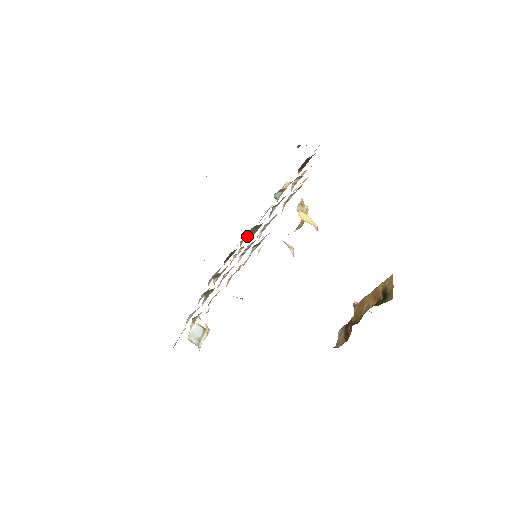
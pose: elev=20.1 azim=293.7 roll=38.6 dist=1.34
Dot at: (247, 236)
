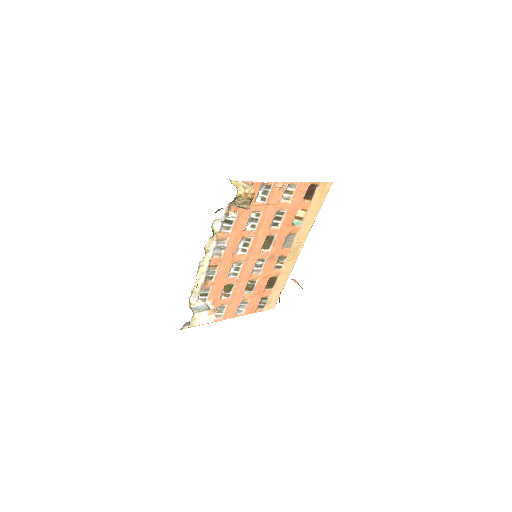
Dot at: occluded
